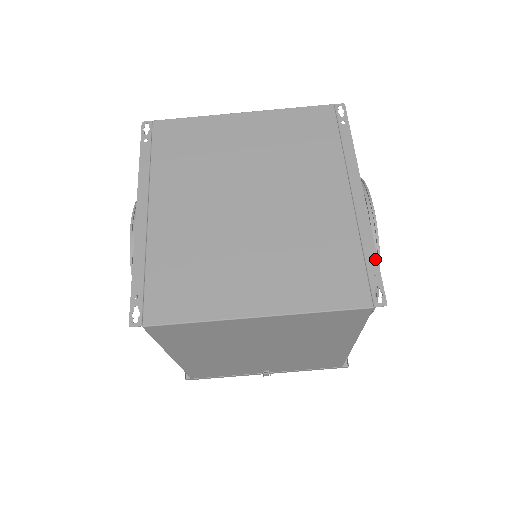
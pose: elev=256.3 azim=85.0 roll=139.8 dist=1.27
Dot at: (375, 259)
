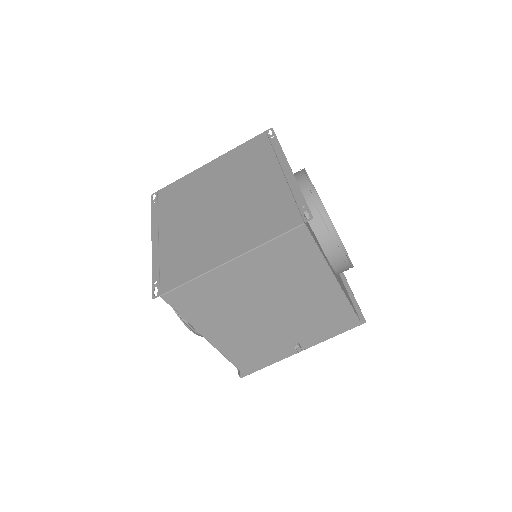
Dot at: (302, 197)
